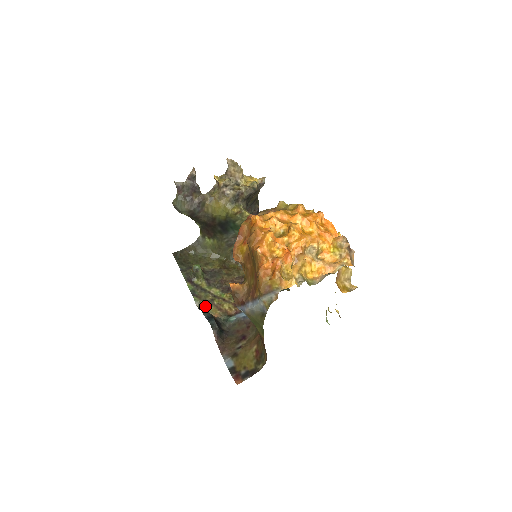
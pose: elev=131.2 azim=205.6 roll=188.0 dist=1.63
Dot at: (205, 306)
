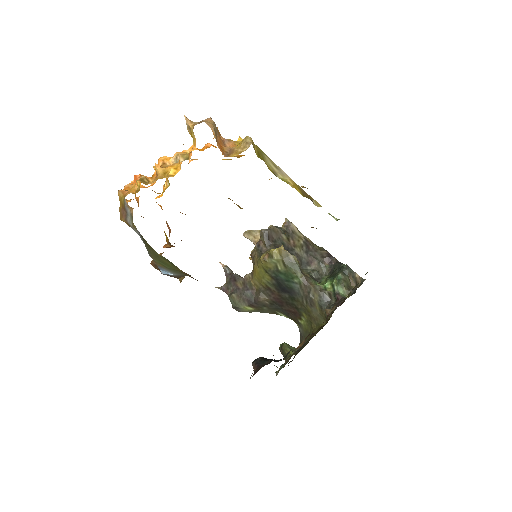
Dot at: (281, 367)
